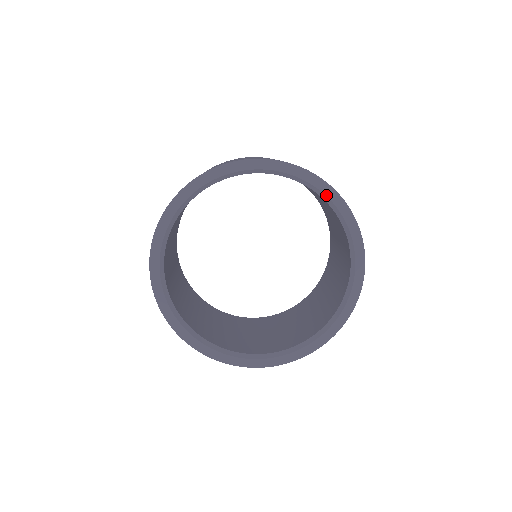
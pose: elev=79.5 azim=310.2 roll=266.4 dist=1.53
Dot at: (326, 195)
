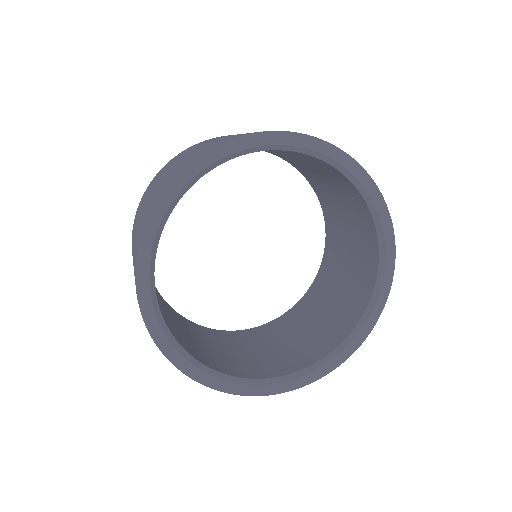
Dot at: (249, 148)
